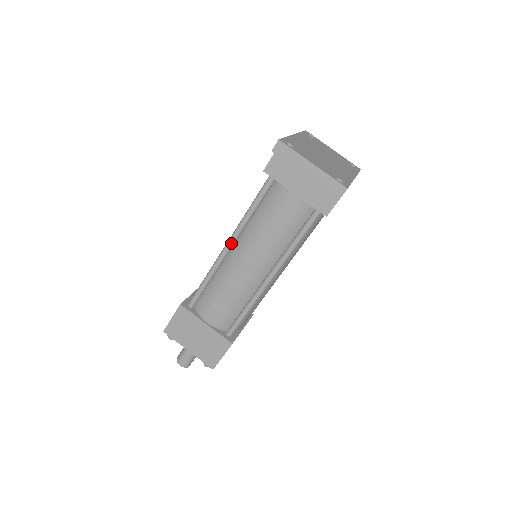
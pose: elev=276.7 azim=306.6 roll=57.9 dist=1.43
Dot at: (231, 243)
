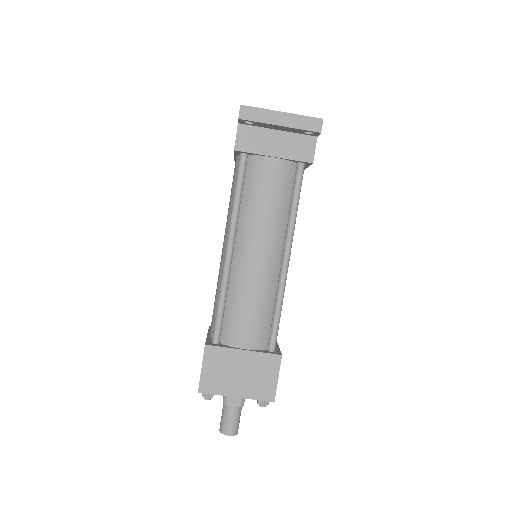
Dot at: (231, 243)
